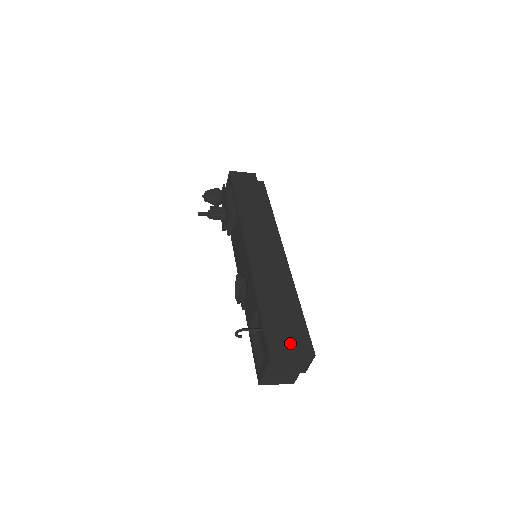
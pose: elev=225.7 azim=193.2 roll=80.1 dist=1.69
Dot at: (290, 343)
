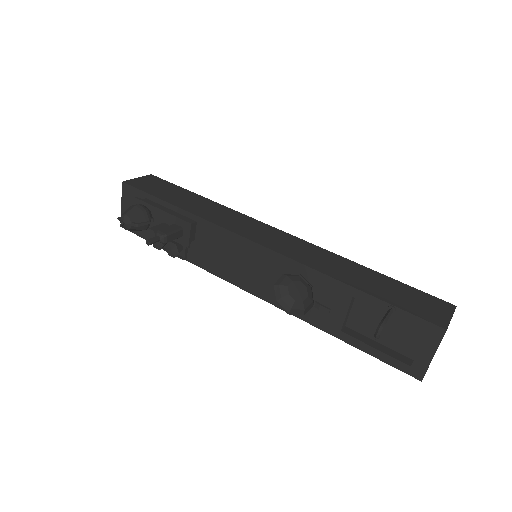
Dot at: (428, 303)
